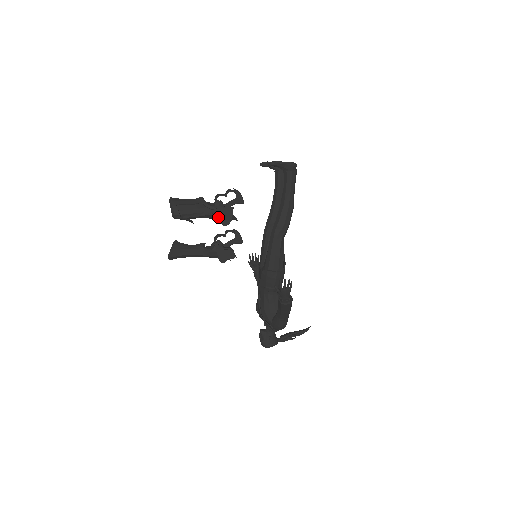
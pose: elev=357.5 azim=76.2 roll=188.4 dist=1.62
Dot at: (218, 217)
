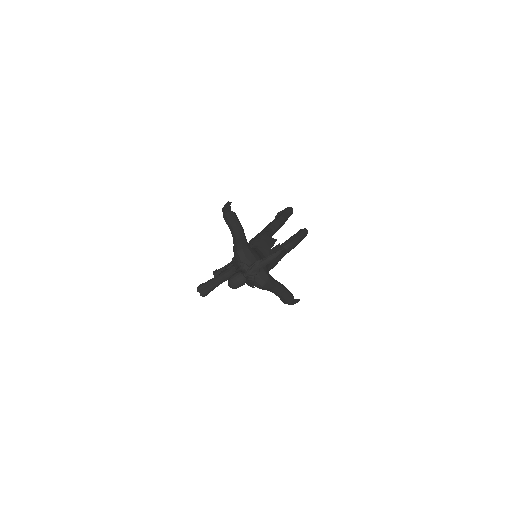
Dot at: occluded
